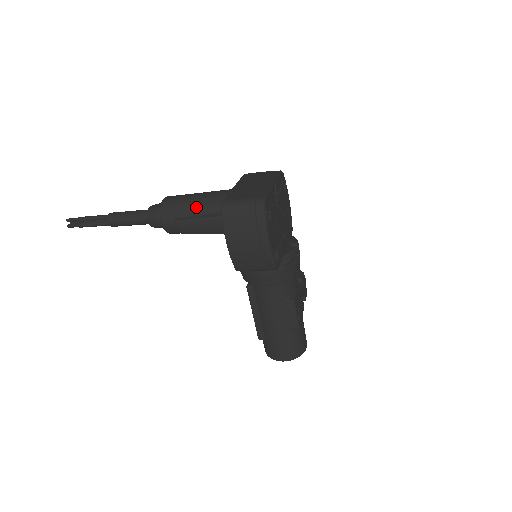
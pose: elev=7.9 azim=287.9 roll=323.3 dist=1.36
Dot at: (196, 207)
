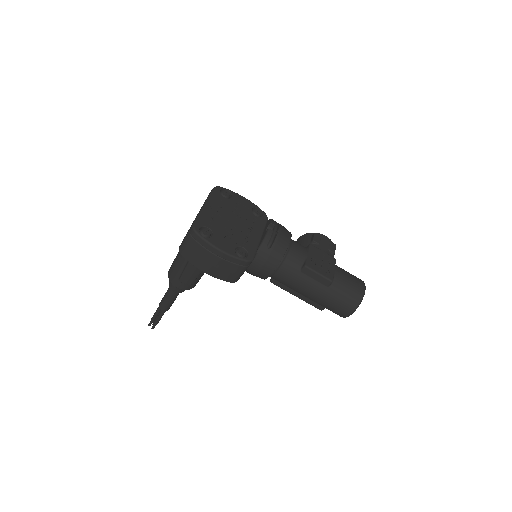
Dot at: (180, 262)
